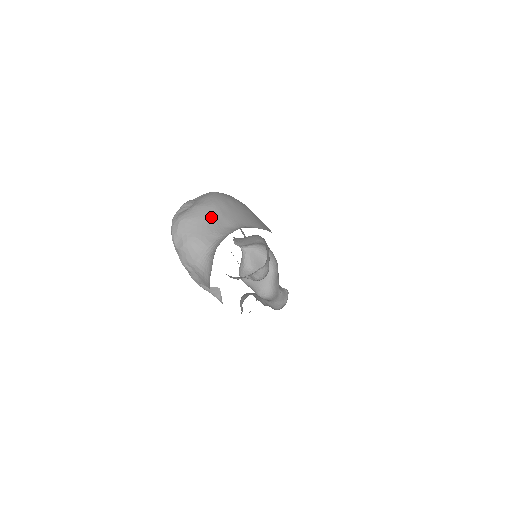
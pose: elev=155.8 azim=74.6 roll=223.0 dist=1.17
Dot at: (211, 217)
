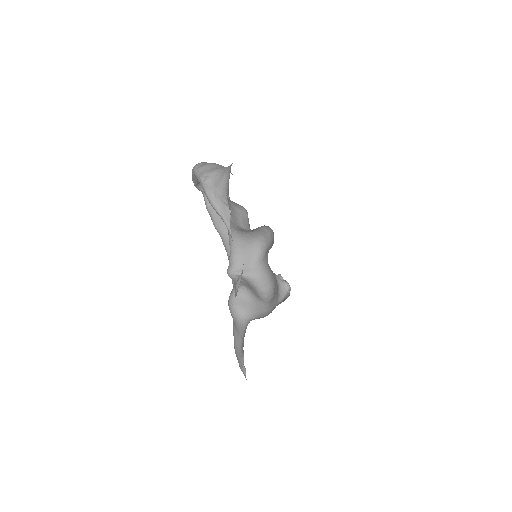
Dot at: occluded
